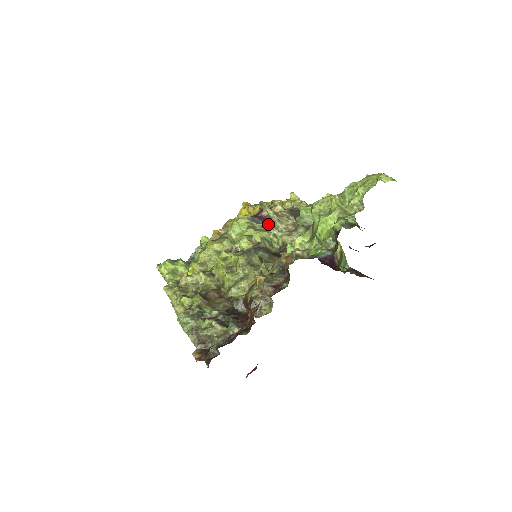
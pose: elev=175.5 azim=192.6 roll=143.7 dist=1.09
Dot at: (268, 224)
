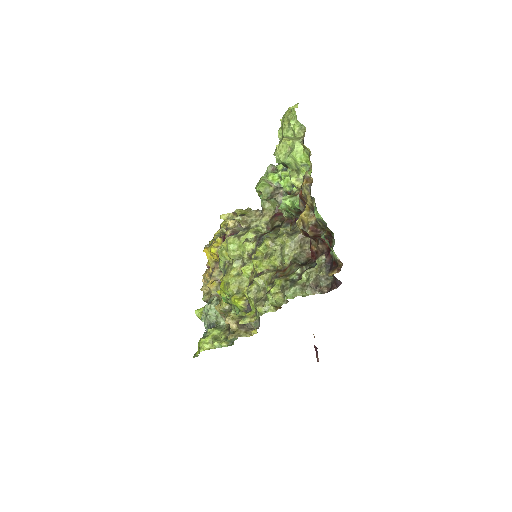
Dot at: (244, 227)
